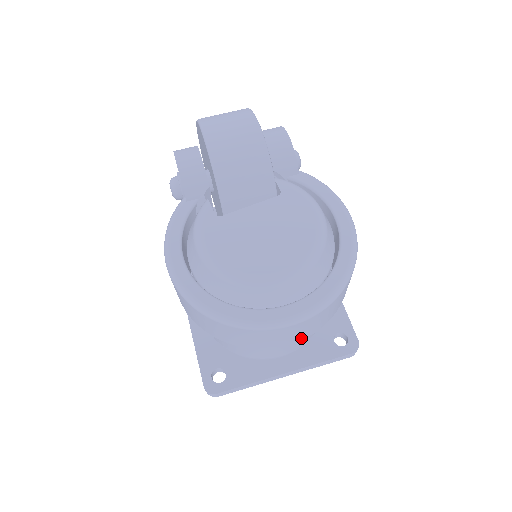
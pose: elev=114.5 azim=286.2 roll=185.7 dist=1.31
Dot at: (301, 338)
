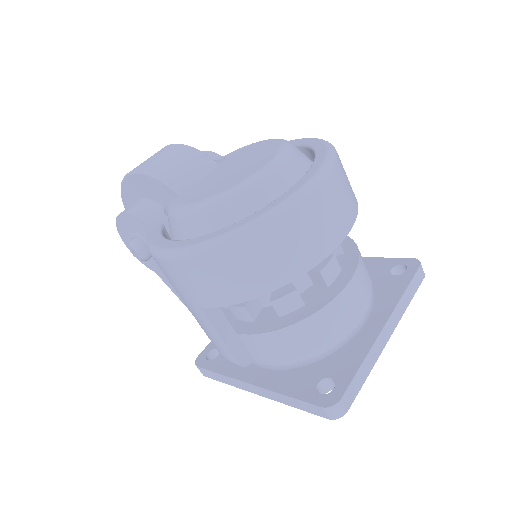
Dot at: (349, 223)
